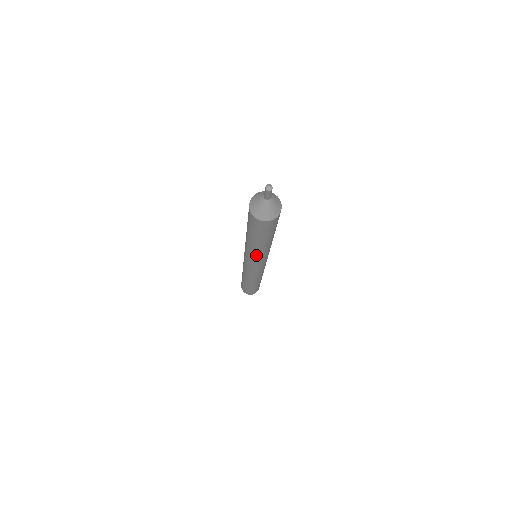
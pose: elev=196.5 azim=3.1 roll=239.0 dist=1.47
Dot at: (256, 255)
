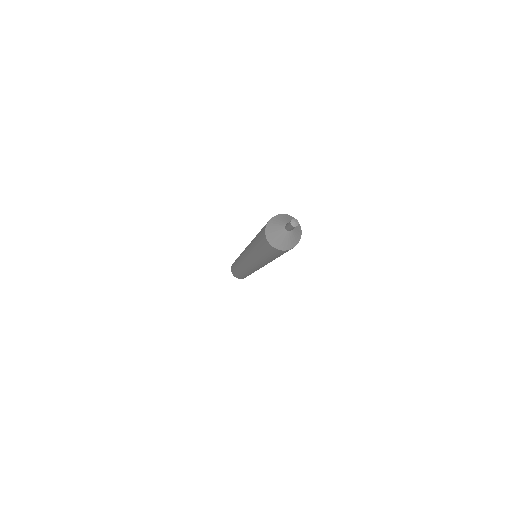
Dot at: occluded
